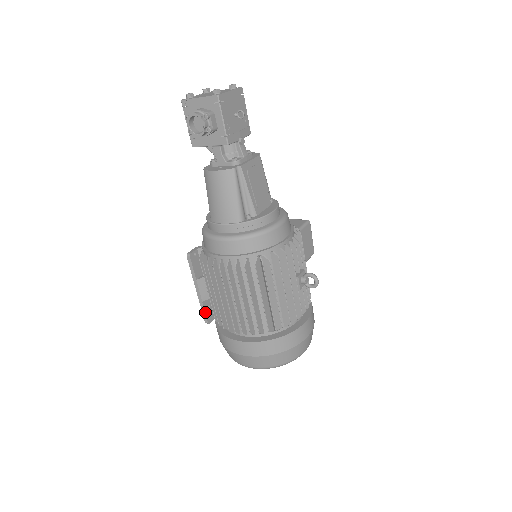
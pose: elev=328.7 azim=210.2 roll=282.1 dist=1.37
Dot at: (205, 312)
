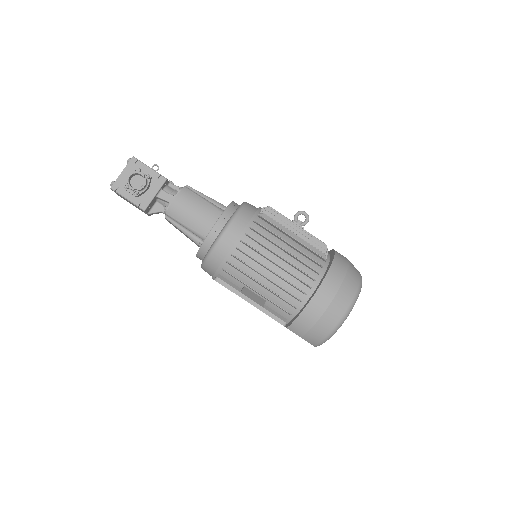
Dot at: (274, 315)
